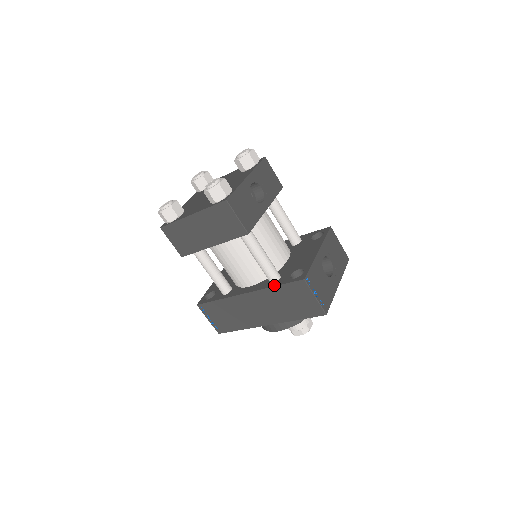
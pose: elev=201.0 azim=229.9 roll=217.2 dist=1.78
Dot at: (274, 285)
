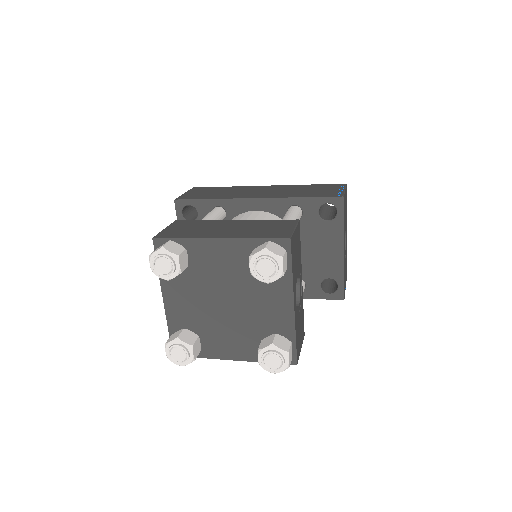
Dot at: (303, 297)
